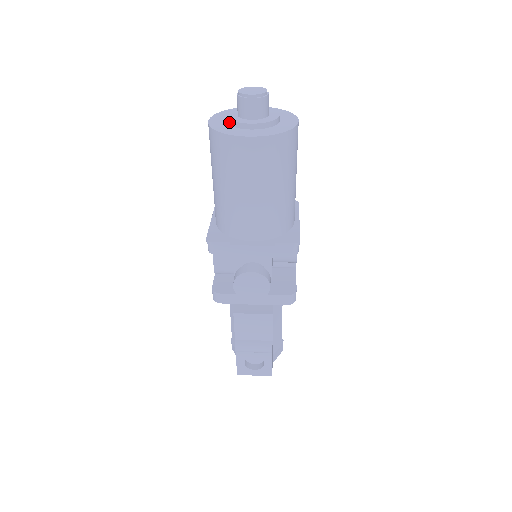
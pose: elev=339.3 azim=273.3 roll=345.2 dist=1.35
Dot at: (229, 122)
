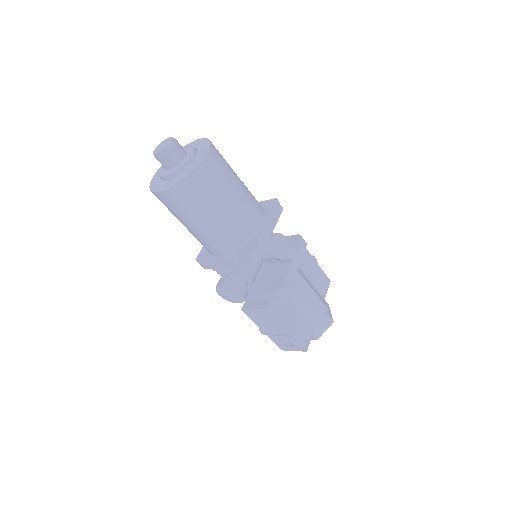
Dot at: occluded
